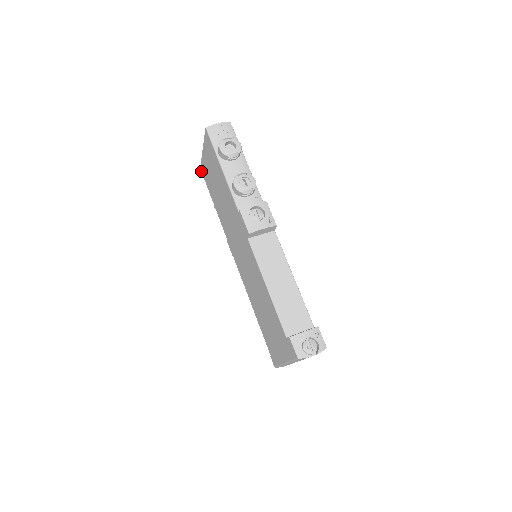
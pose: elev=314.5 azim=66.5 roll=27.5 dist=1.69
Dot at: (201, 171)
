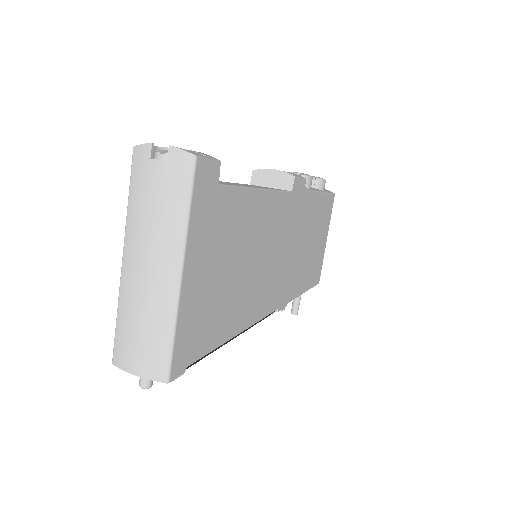
Dot at: occluded
